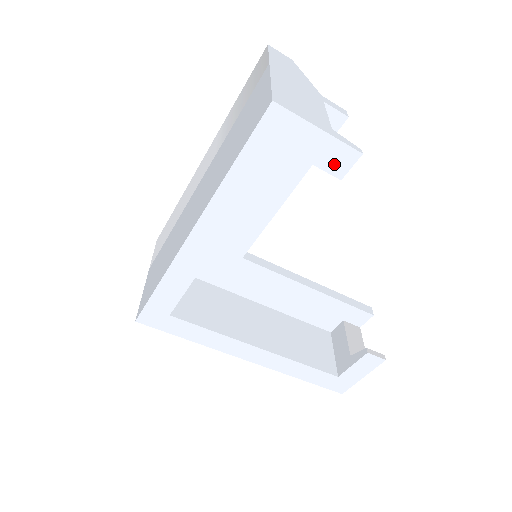
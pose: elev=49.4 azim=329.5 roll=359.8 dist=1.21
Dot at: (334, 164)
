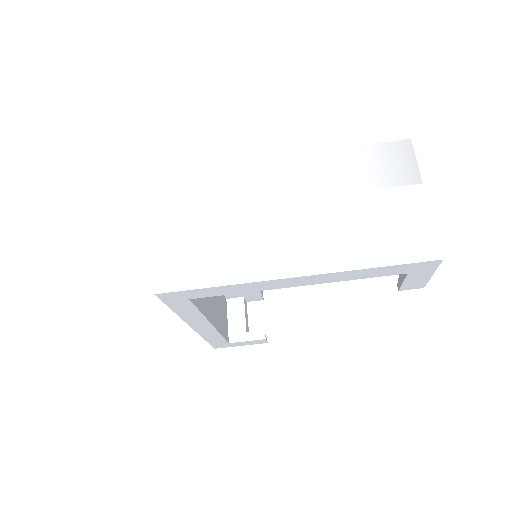
Dot at: (409, 286)
